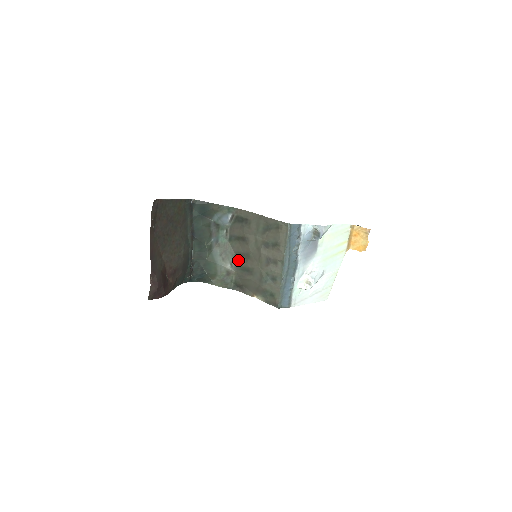
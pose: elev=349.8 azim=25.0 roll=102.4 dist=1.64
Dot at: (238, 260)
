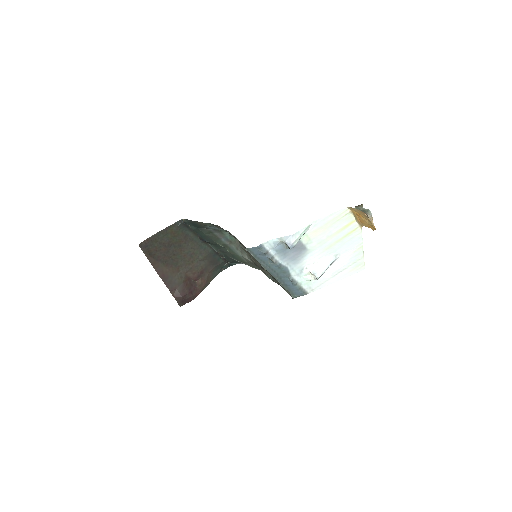
Dot at: (249, 255)
